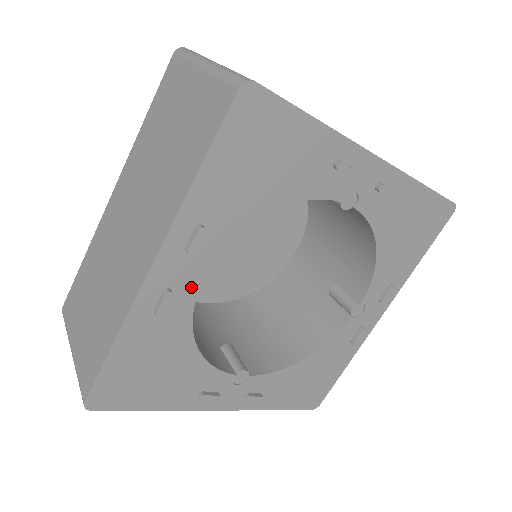
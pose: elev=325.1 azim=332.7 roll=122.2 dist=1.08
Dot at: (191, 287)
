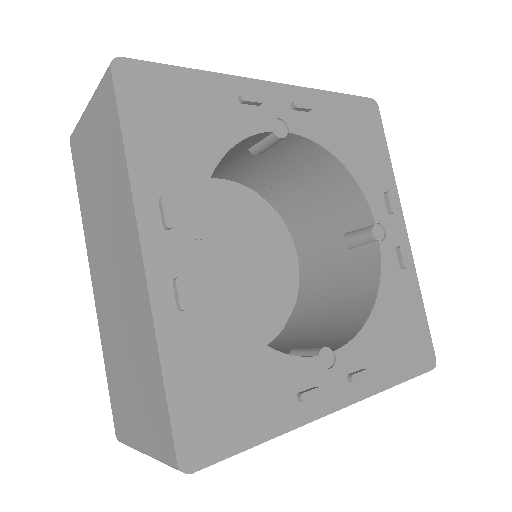
Dot at: (198, 268)
